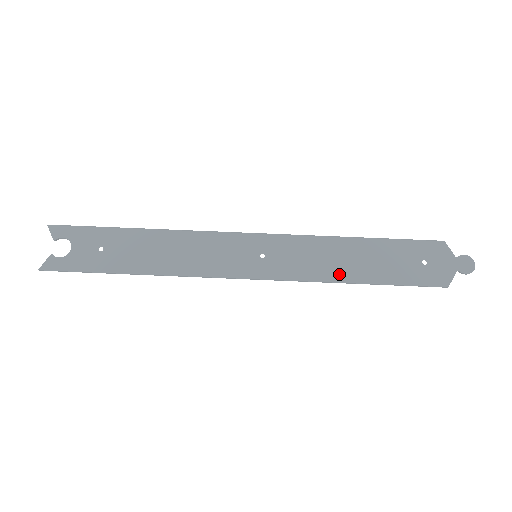
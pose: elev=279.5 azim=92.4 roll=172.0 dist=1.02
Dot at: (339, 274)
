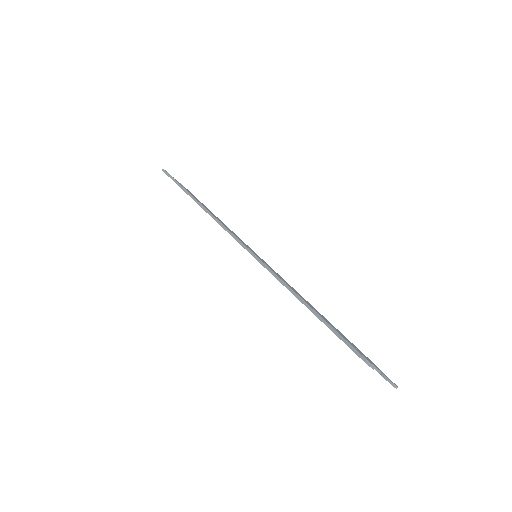
Dot at: (295, 292)
